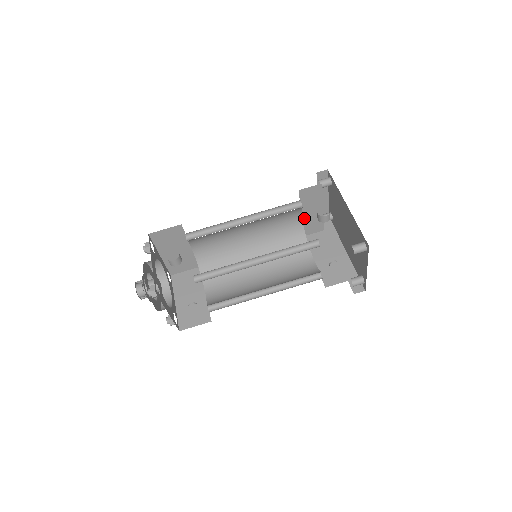
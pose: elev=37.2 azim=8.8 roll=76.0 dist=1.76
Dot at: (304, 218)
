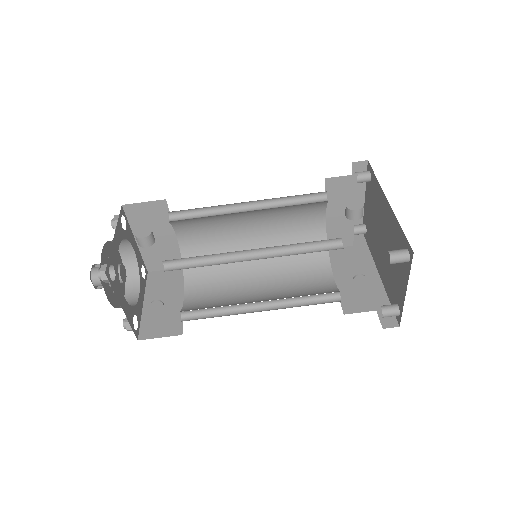
Dot at: (328, 222)
